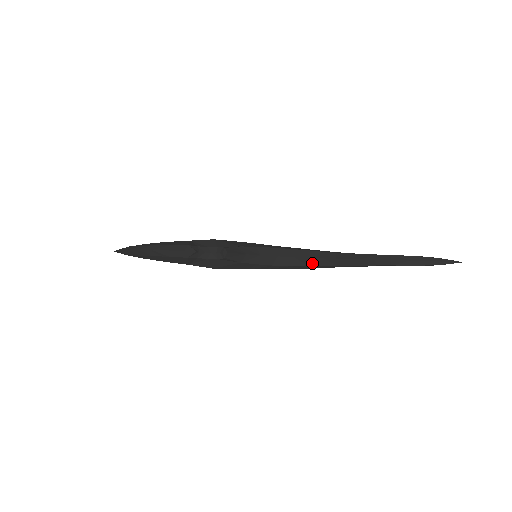
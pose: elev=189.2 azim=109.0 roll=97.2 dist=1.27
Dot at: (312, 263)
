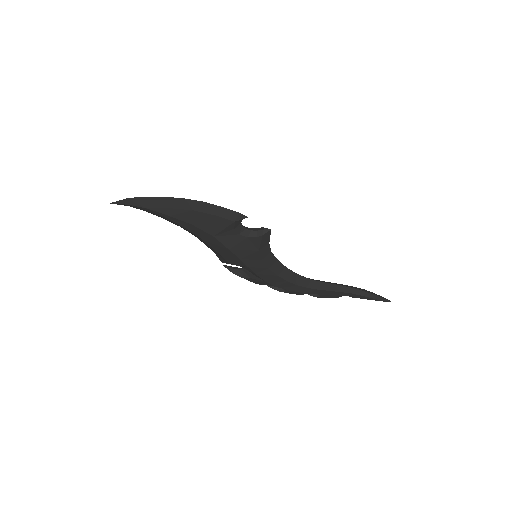
Dot at: (292, 279)
